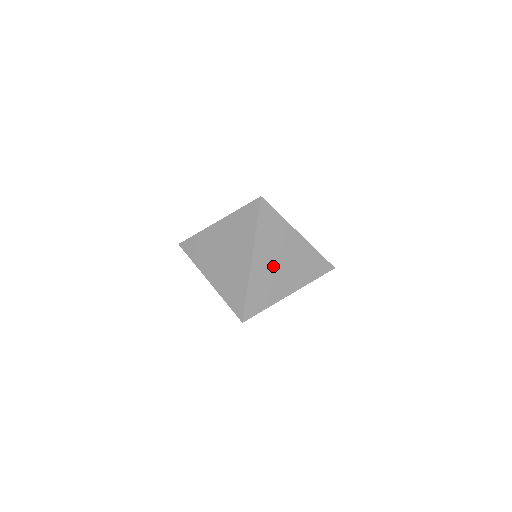
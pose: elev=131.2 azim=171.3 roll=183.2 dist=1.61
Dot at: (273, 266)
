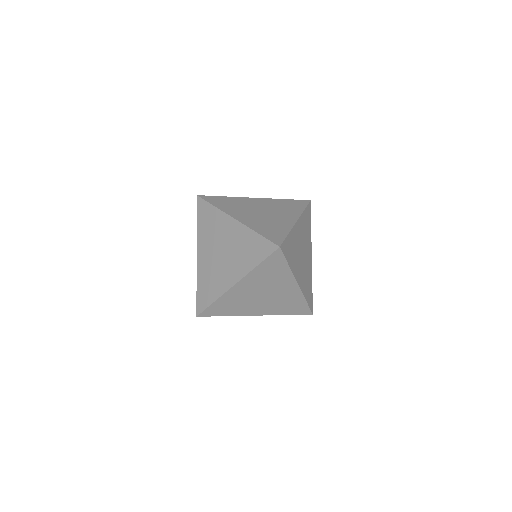
Dot at: (302, 264)
